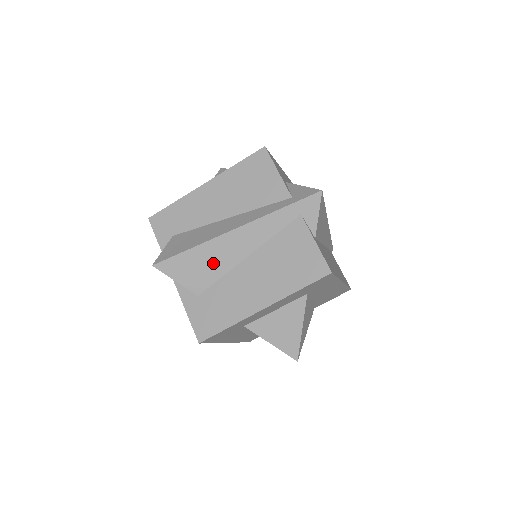
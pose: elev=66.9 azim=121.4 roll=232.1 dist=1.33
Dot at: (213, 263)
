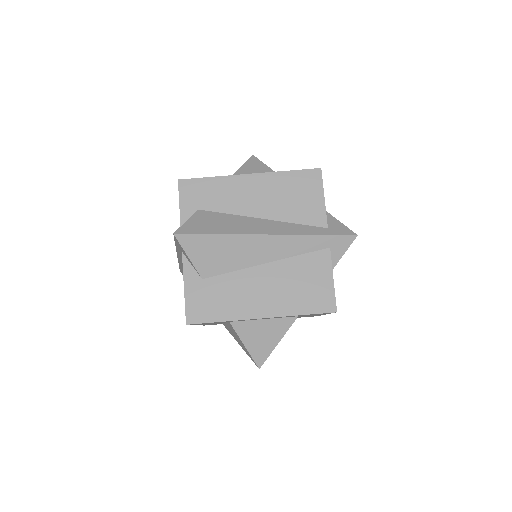
Dot at: (232, 256)
